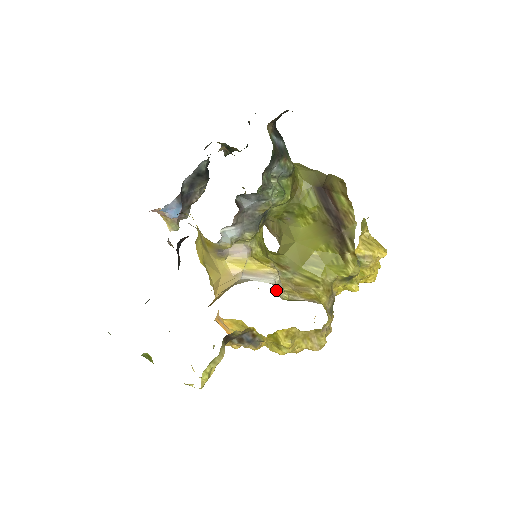
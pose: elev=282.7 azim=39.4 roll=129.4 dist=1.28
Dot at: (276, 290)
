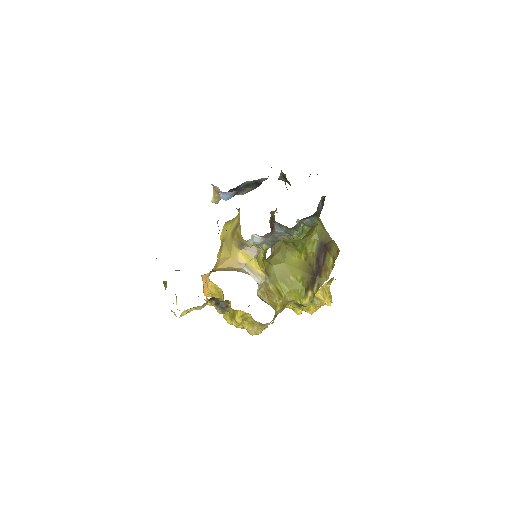
Dot at: (258, 288)
